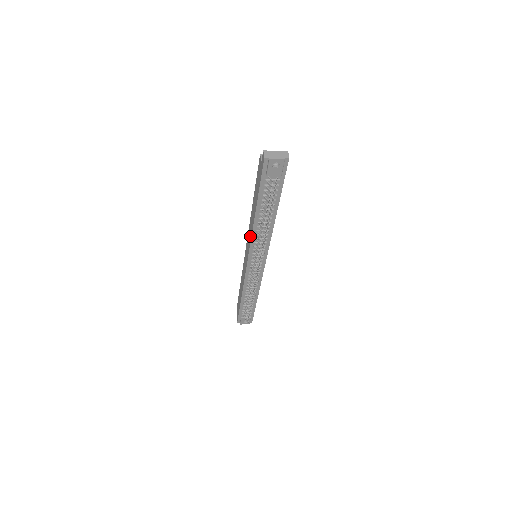
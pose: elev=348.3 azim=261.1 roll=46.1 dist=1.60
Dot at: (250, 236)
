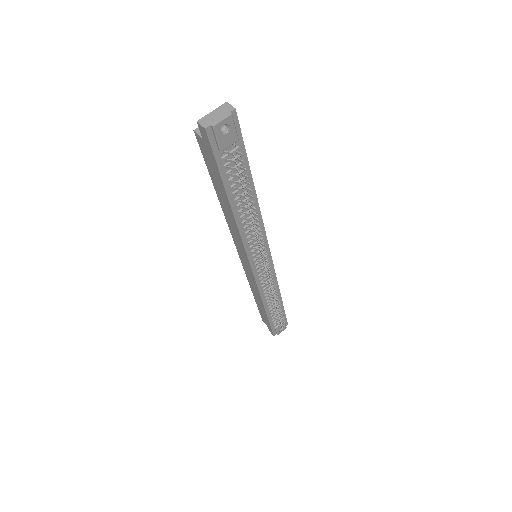
Dot at: (238, 239)
